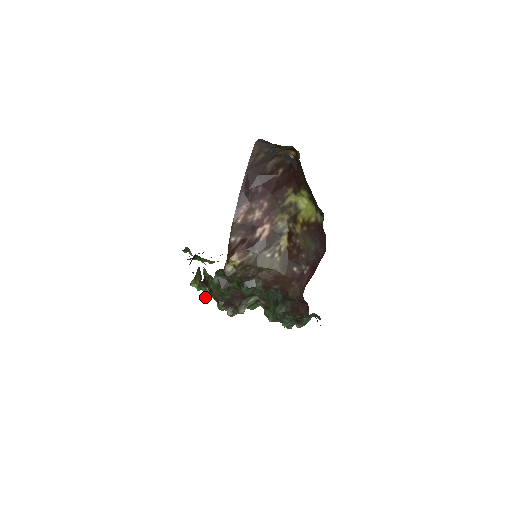
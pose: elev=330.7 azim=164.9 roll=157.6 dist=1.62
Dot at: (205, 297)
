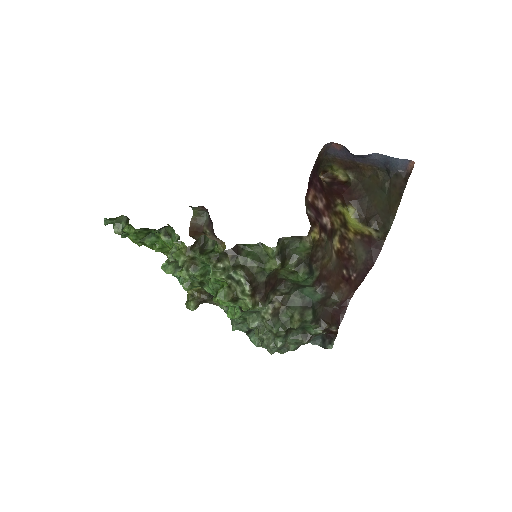
Dot at: (217, 274)
